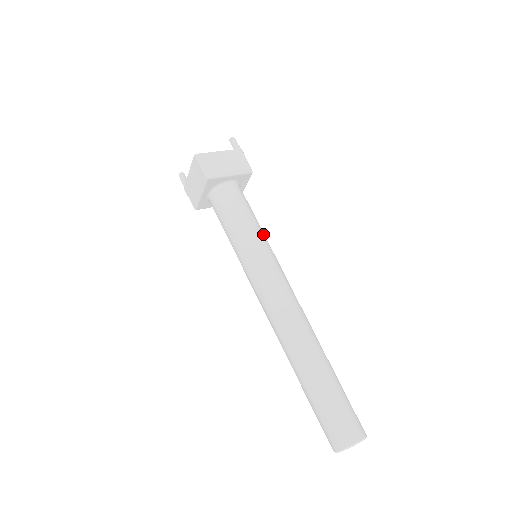
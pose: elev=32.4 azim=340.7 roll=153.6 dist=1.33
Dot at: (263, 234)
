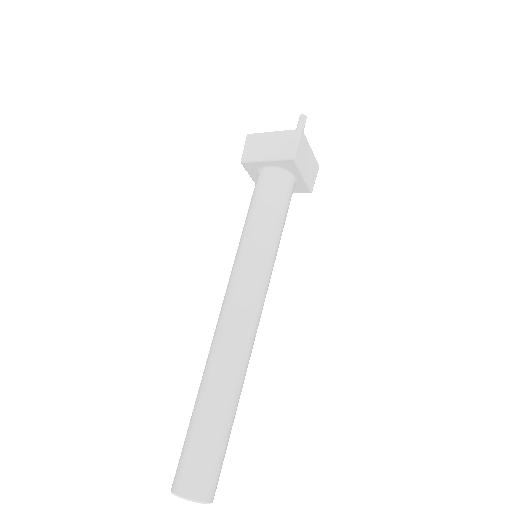
Dot at: (265, 233)
